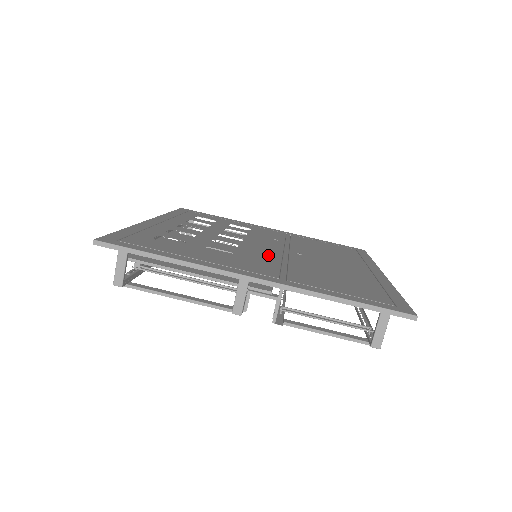
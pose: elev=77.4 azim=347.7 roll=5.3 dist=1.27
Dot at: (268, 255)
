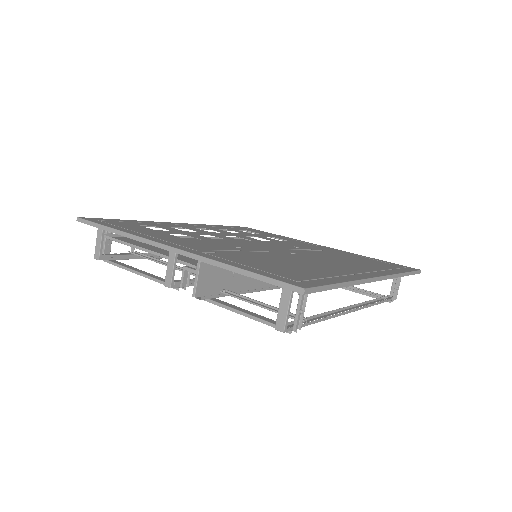
Dot at: (243, 246)
